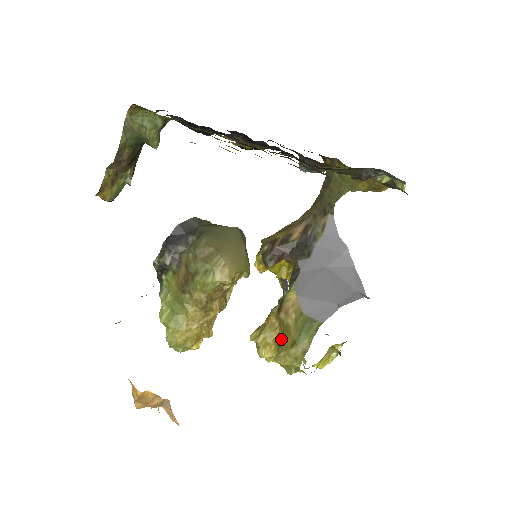
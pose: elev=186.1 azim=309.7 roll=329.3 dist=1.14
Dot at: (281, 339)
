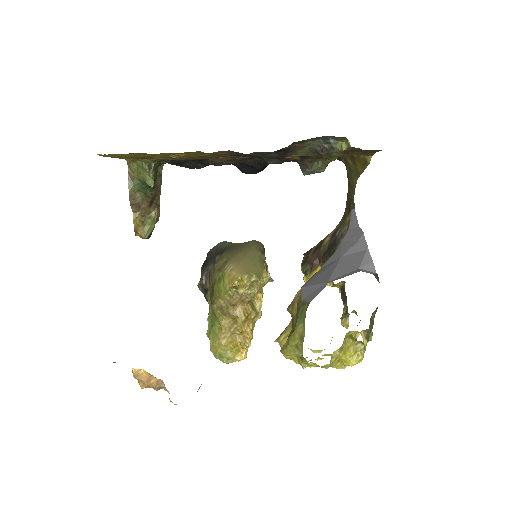
Dot at: occluded
